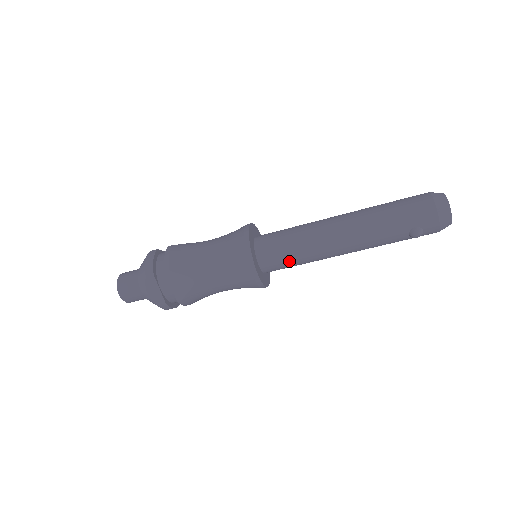
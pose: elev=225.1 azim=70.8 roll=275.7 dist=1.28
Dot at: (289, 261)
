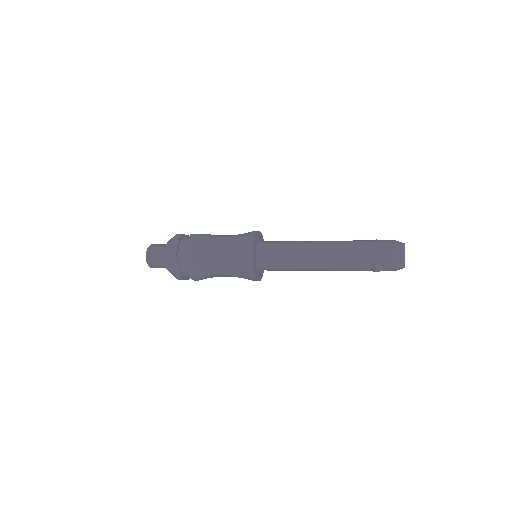
Dot at: (279, 267)
